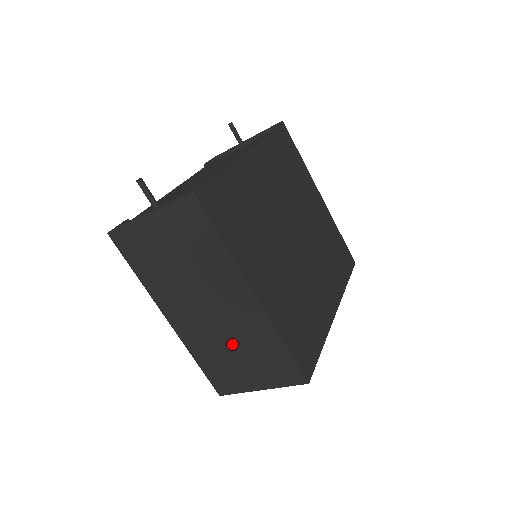
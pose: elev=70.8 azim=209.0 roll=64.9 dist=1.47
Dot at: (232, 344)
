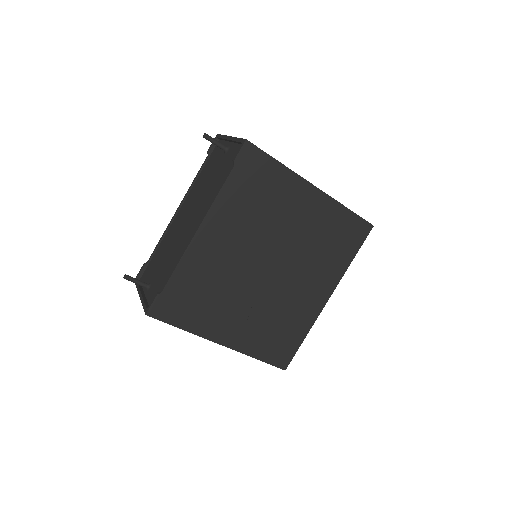
Dot at: occluded
